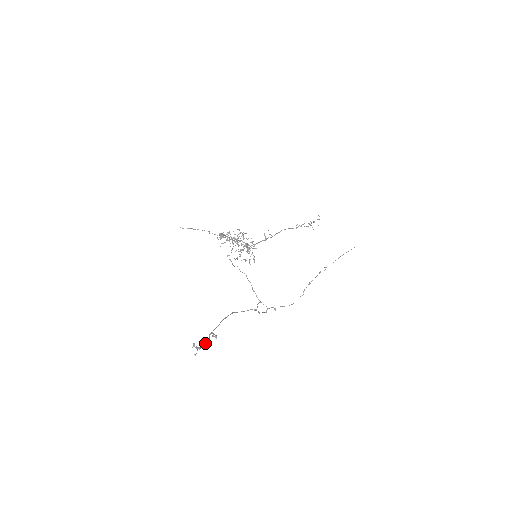
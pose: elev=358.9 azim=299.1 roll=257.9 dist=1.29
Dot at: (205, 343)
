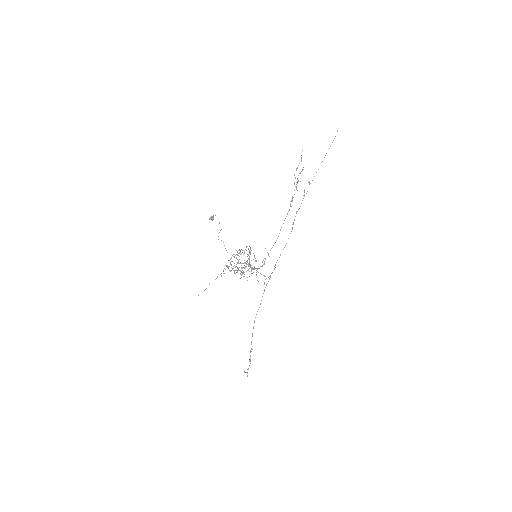
Dot at: occluded
